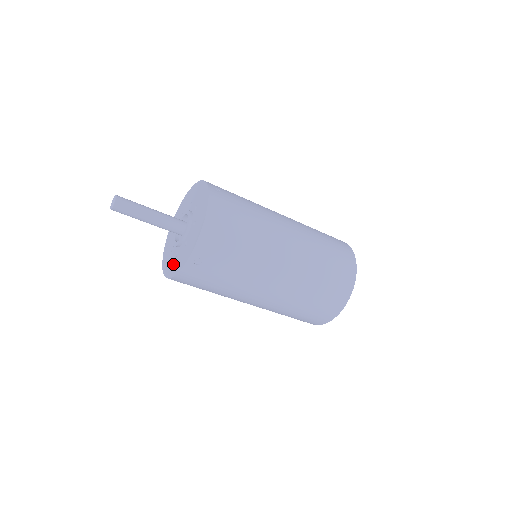
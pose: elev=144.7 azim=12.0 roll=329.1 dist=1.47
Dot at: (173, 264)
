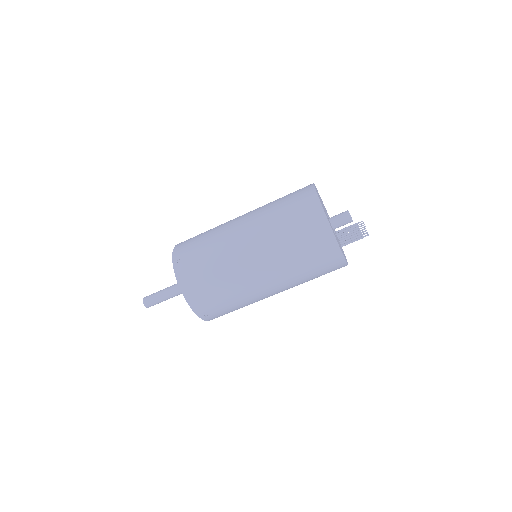
Dot at: occluded
